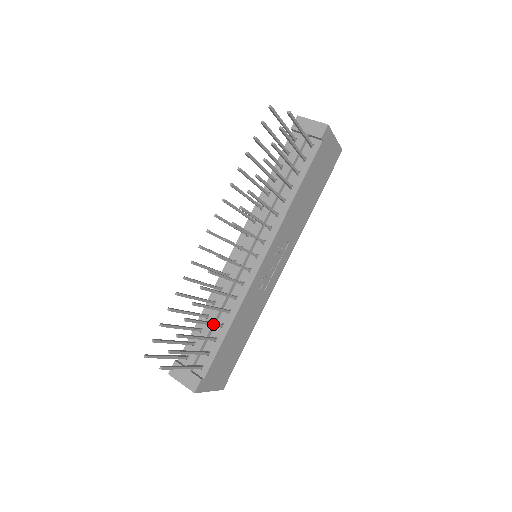
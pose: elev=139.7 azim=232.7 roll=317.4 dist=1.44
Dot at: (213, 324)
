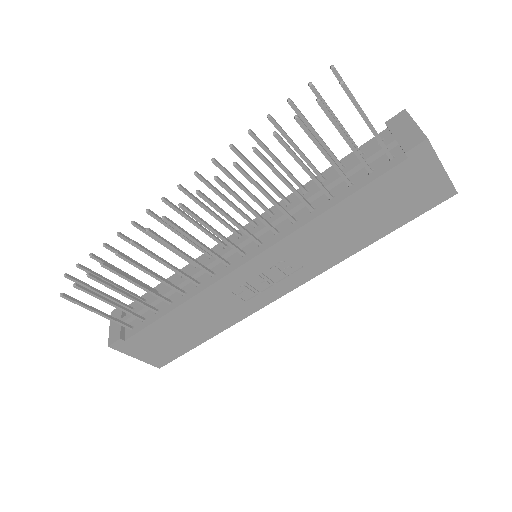
Dot at: (153, 293)
